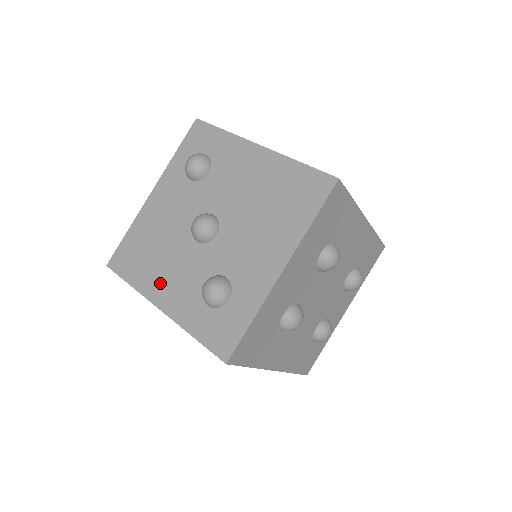
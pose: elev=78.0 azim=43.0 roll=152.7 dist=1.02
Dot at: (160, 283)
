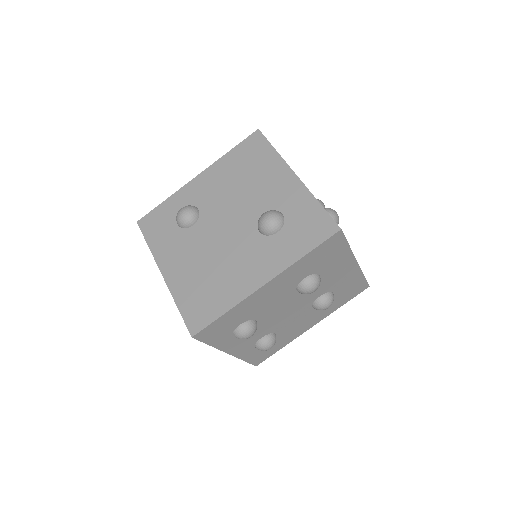
Dot at: occluded
